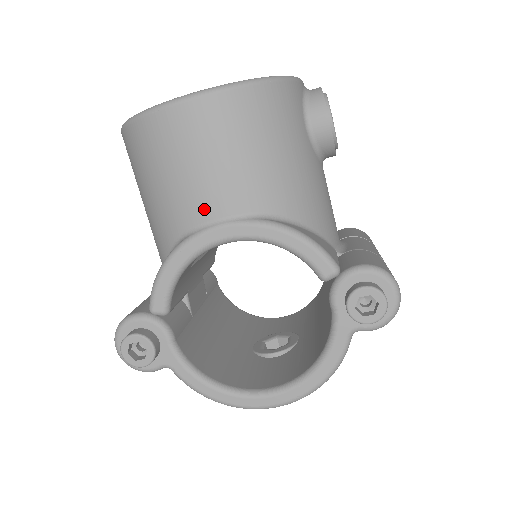
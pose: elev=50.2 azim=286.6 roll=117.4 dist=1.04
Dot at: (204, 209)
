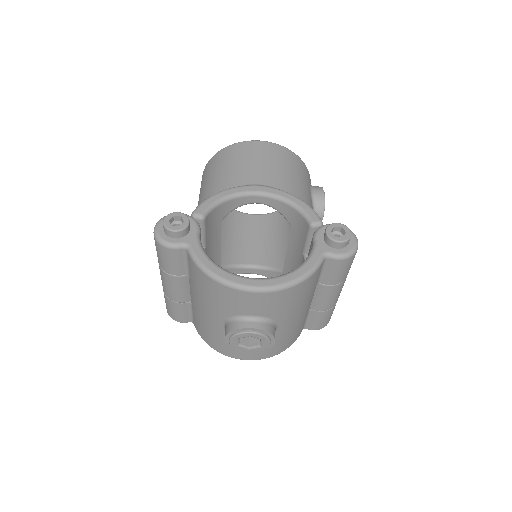
Dot at: (251, 179)
